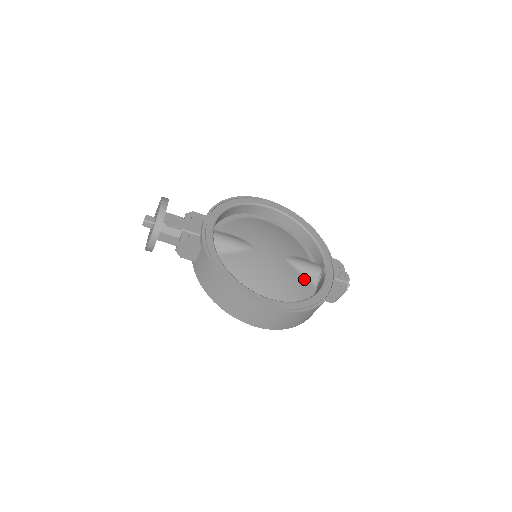
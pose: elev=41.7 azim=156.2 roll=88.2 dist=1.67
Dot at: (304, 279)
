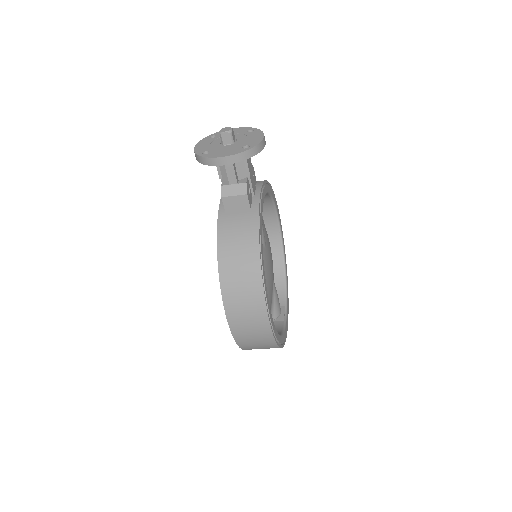
Dot at: occluded
